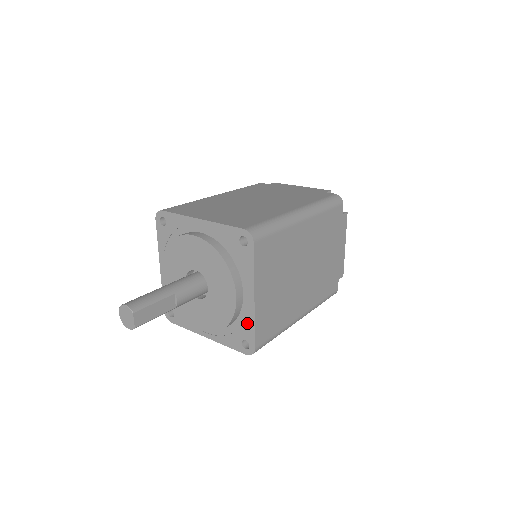
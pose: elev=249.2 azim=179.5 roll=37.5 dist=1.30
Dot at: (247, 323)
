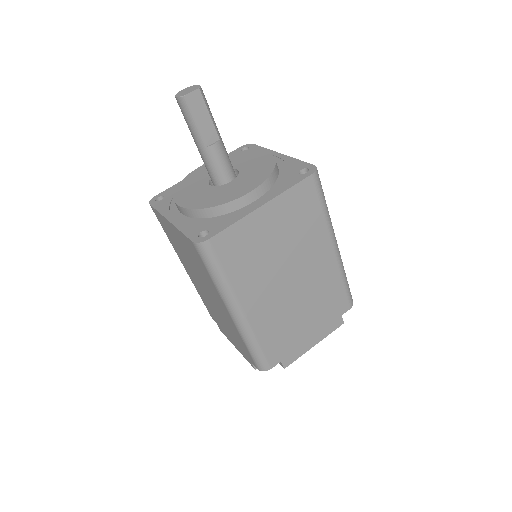
Dot at: (230, 219)
